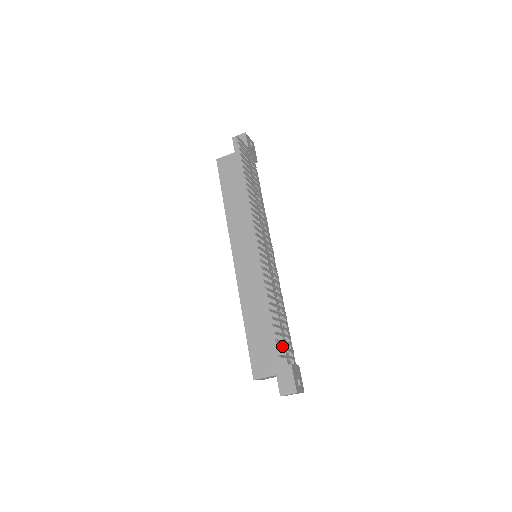
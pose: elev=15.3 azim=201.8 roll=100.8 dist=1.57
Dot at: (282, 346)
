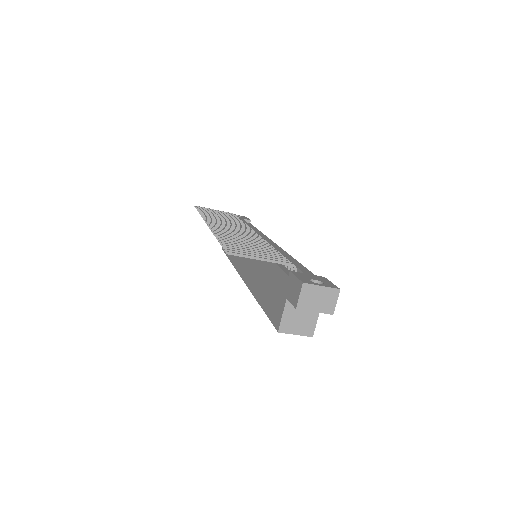
Dot at: (280, 271)
